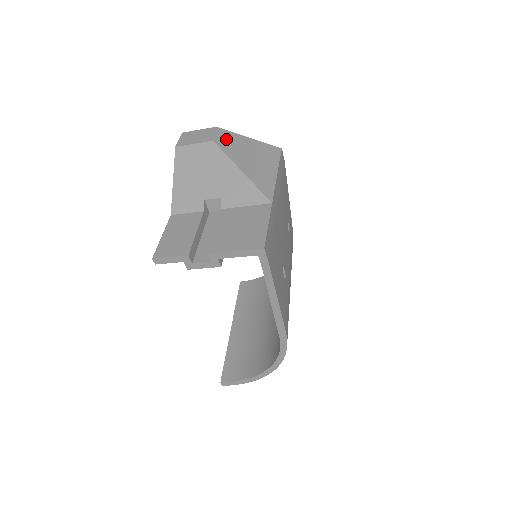
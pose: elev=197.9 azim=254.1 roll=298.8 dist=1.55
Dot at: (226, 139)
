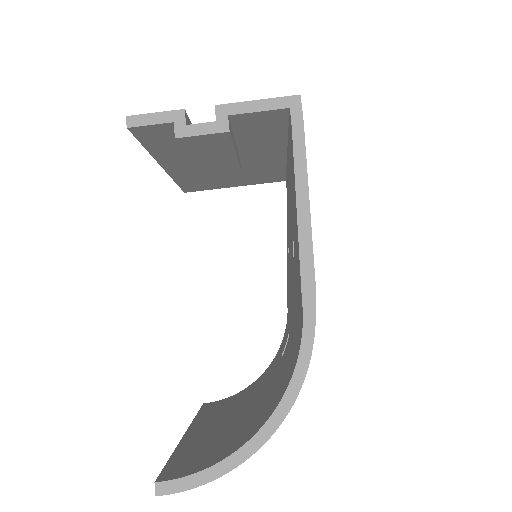
Dot at: occluded
